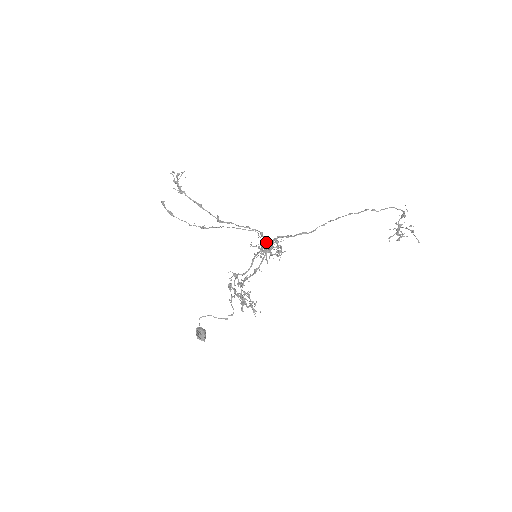
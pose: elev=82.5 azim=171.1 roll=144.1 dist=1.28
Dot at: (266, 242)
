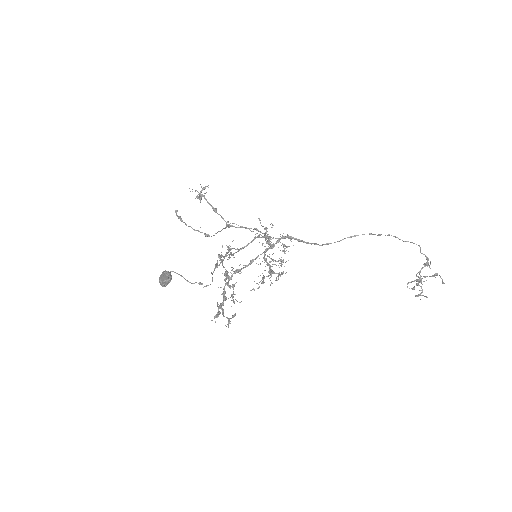
Dot at: occluded
